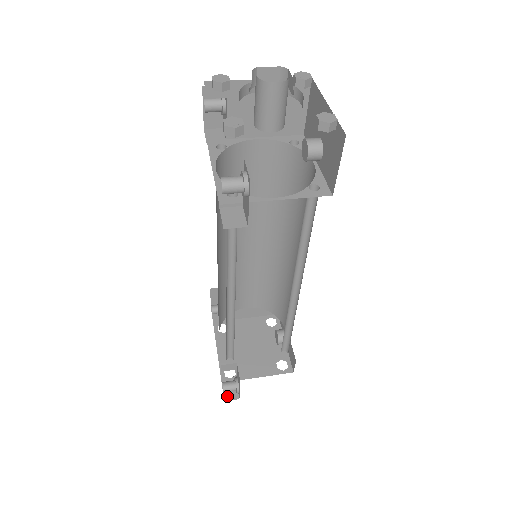
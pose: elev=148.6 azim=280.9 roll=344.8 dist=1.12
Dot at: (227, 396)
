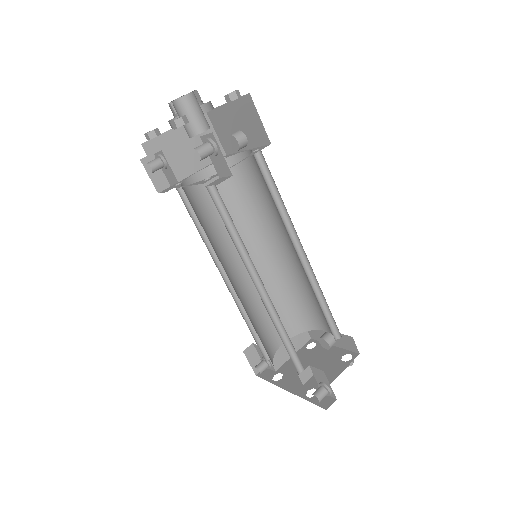
Dot at: (325, 406)
